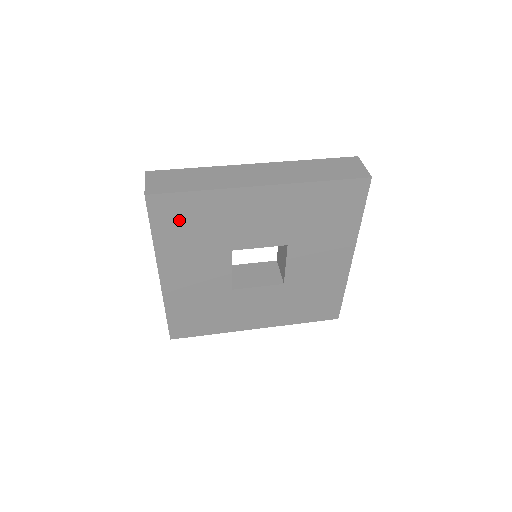
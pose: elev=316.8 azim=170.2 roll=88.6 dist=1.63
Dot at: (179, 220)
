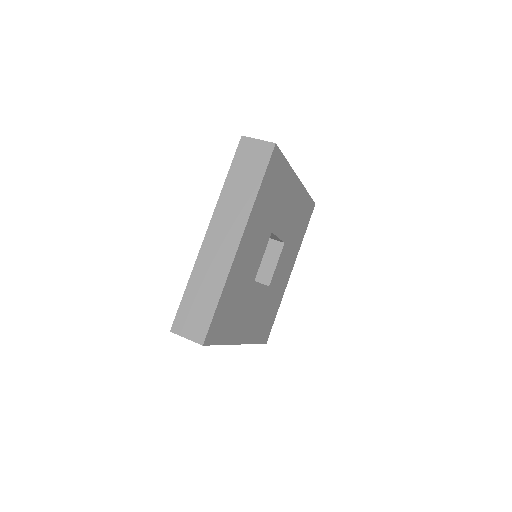
Dot at: (273, 182)
